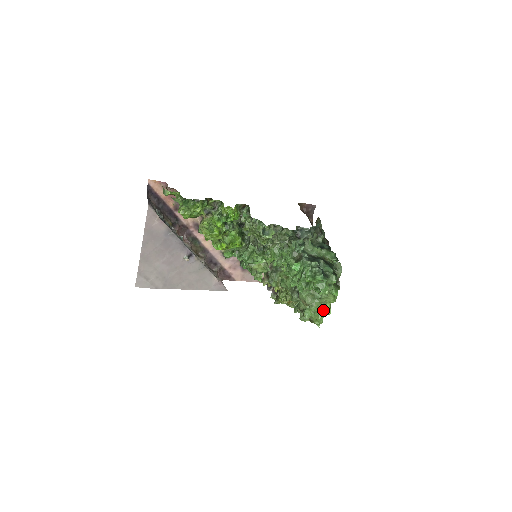
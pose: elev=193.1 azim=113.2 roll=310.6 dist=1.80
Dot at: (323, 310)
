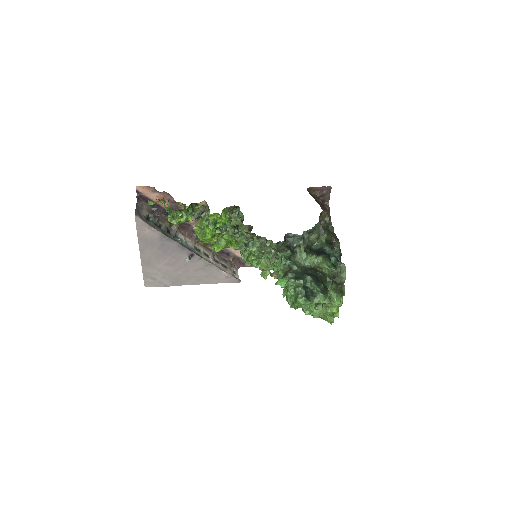
Dot at: (331, 312)
